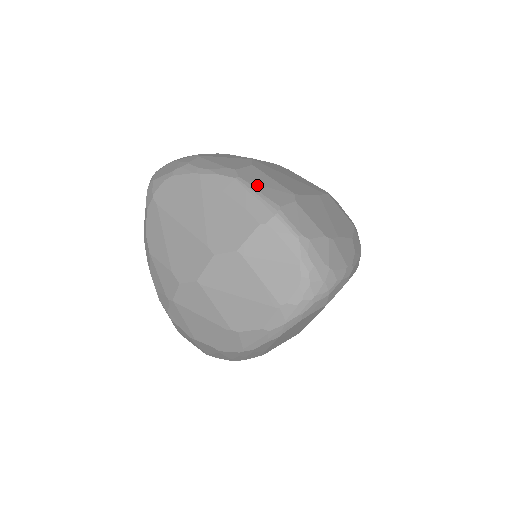
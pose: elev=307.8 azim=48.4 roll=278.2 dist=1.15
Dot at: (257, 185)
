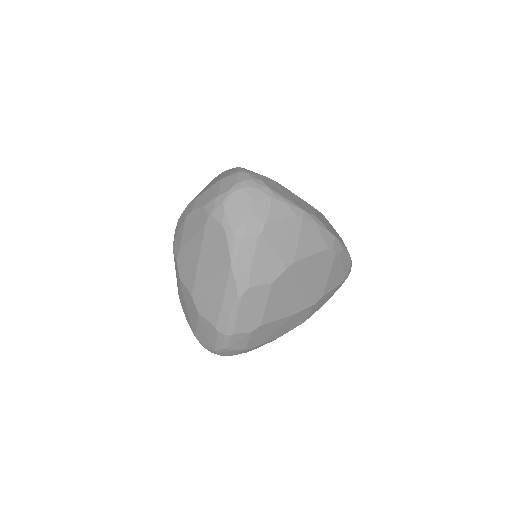
Dot at: (244, 310)
